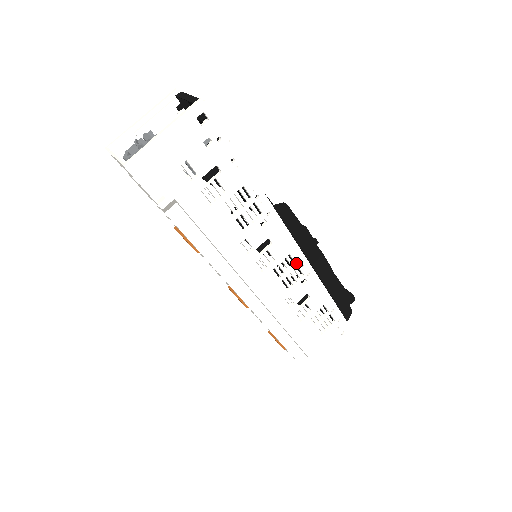
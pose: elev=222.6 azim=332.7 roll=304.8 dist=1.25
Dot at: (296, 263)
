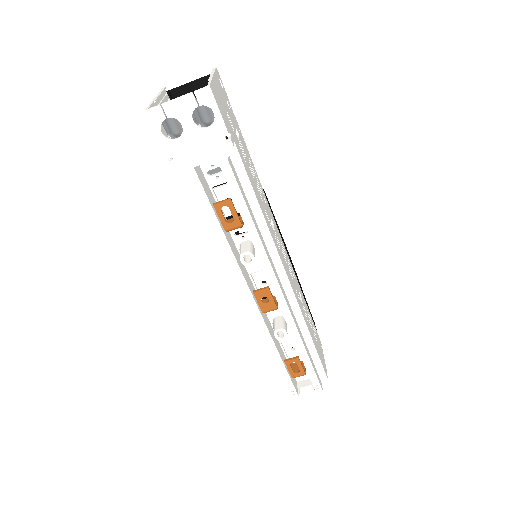
Dot at: (285, 253)
